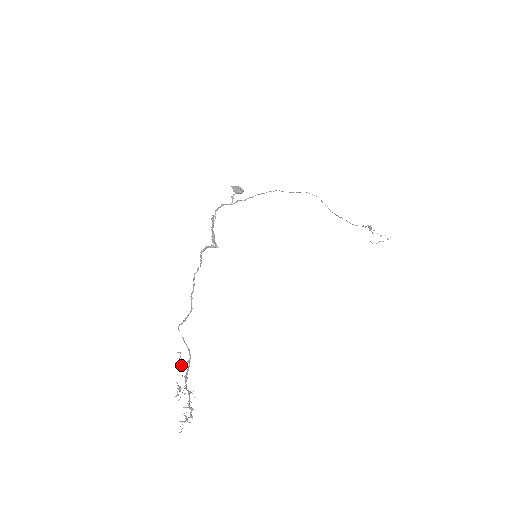
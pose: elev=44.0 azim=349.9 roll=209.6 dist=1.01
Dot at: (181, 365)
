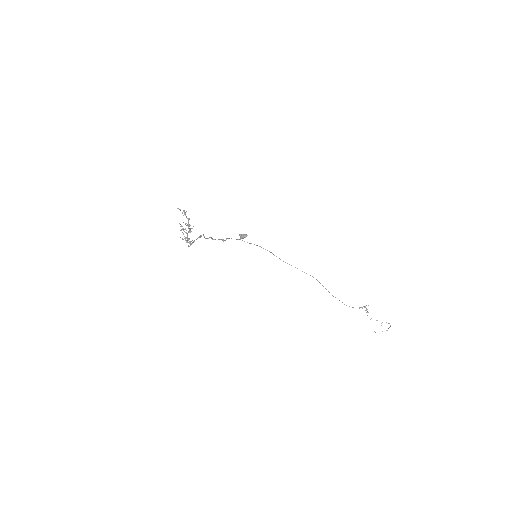
Dot at: (186, 237)
